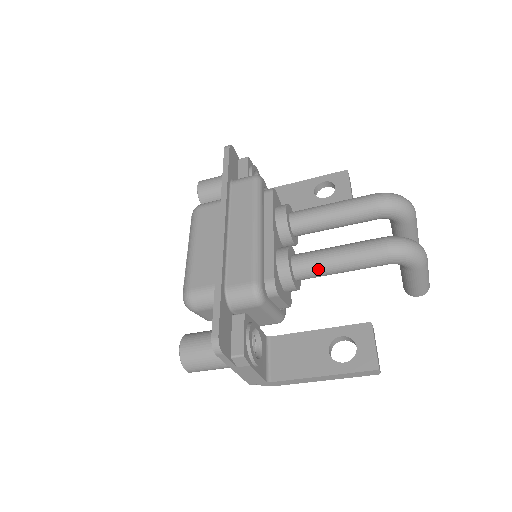
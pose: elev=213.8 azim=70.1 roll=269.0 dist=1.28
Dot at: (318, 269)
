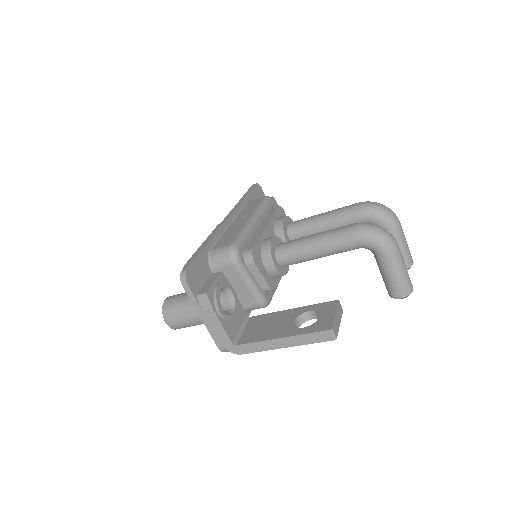
Dot at: (296, 250)
